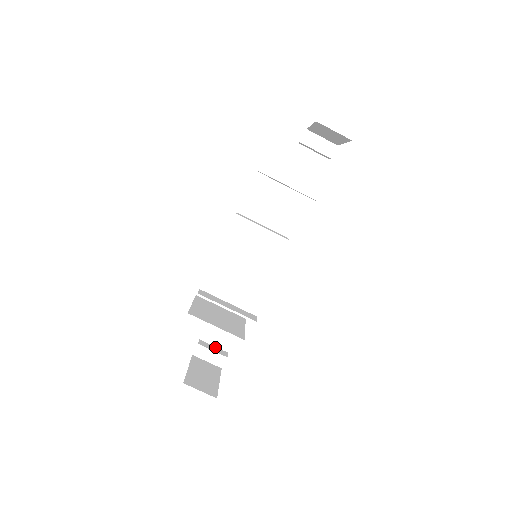
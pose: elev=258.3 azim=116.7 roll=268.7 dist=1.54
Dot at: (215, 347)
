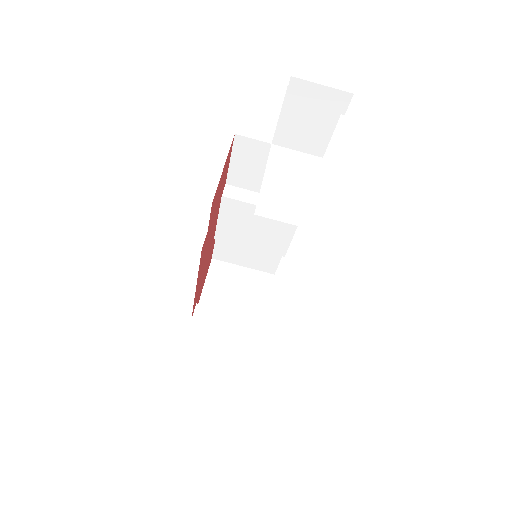
Dot at: occluded
